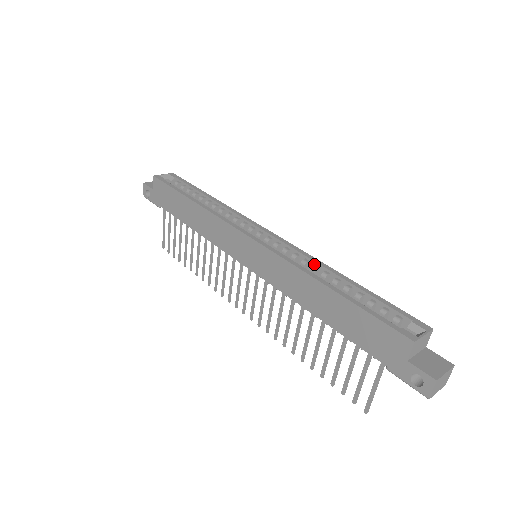
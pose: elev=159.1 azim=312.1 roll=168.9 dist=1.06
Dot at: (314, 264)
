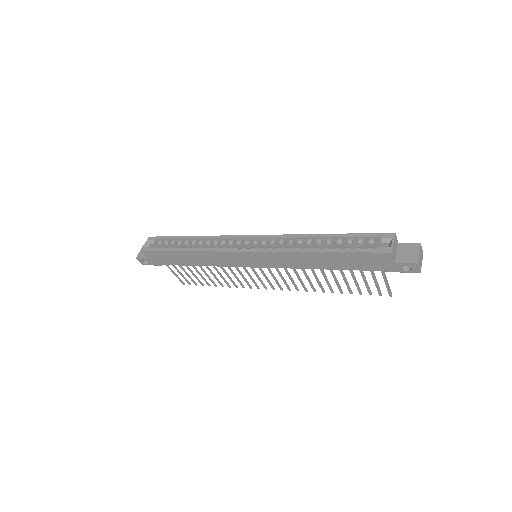
Dot at: (297, 239)
